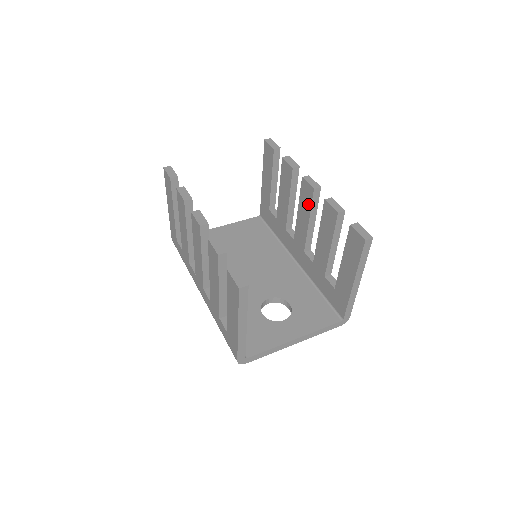
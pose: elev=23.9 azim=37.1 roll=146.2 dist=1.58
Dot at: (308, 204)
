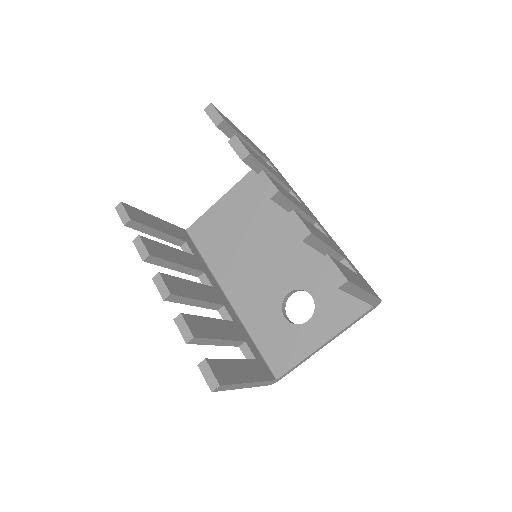
Dot at: occluded
